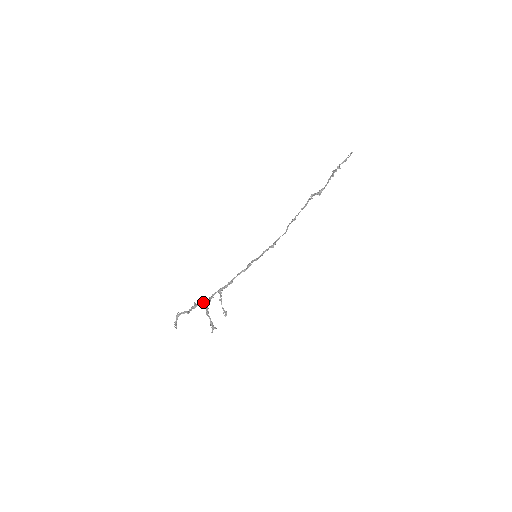
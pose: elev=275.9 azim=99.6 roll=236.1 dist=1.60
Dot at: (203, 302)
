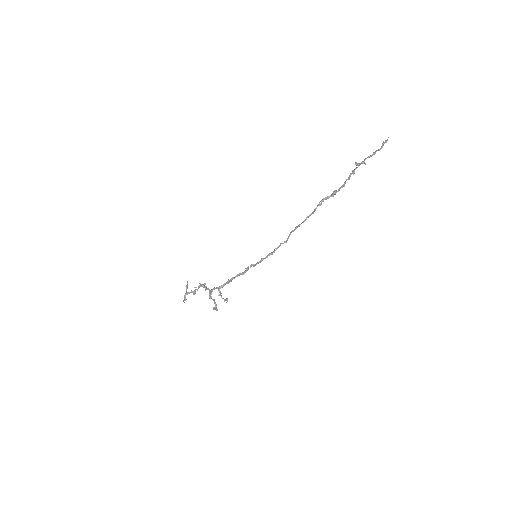
Dot at: (206, 288)
